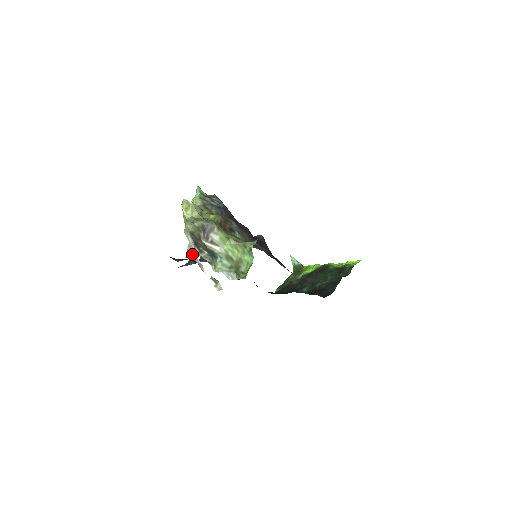
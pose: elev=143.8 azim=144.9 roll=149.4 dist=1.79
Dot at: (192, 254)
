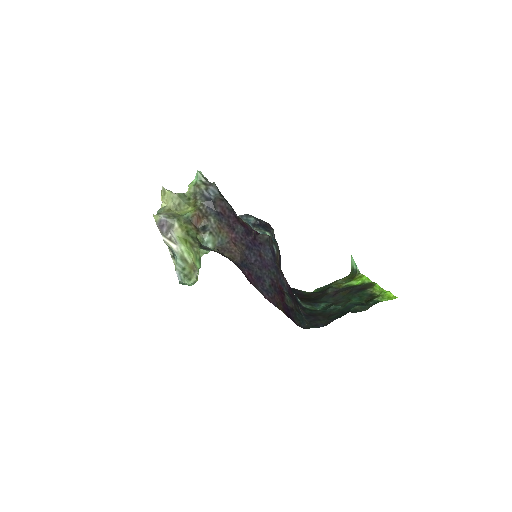
Dot at: occluded
